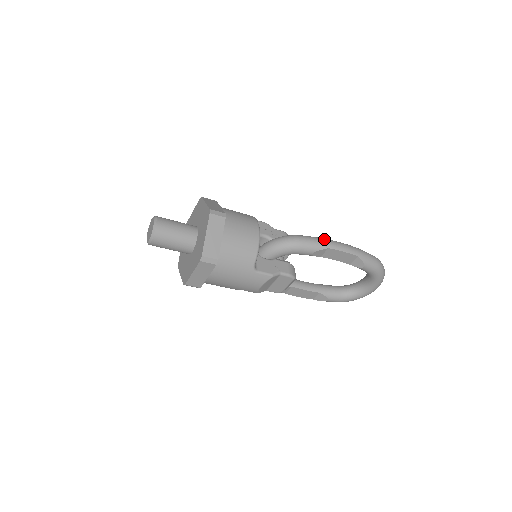
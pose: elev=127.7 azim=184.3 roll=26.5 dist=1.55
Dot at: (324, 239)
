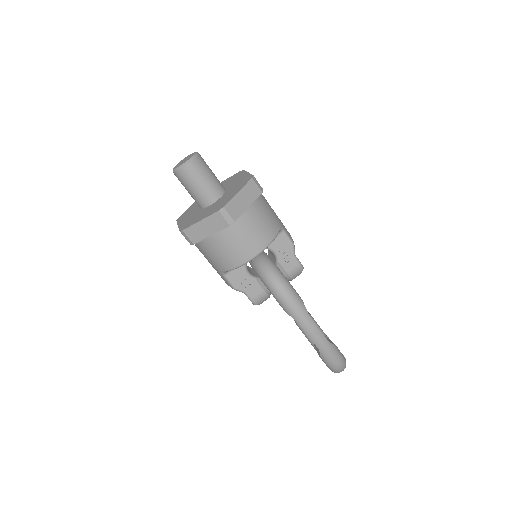
Dot at: (305, 313)
